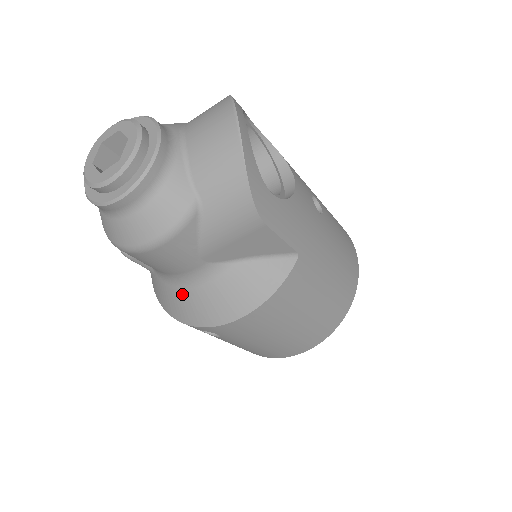
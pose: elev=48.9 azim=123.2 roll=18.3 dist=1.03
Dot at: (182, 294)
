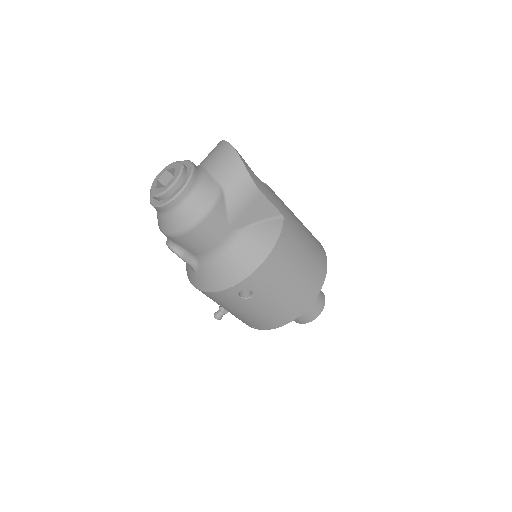
Dot at: (222, 263)
